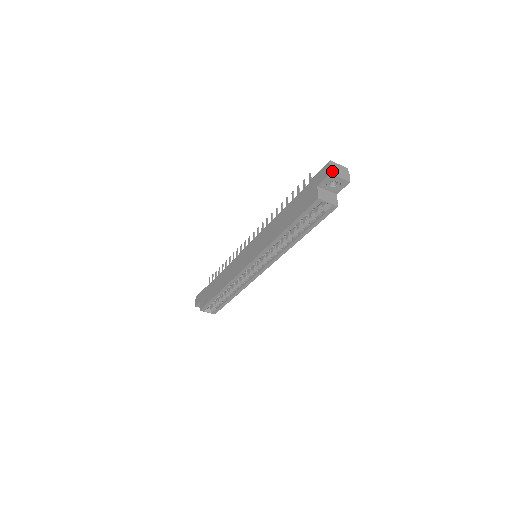
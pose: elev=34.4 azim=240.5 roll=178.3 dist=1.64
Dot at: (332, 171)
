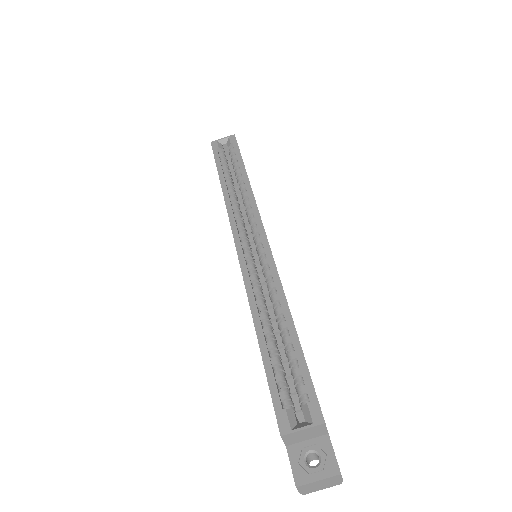
Dot at: occluded
